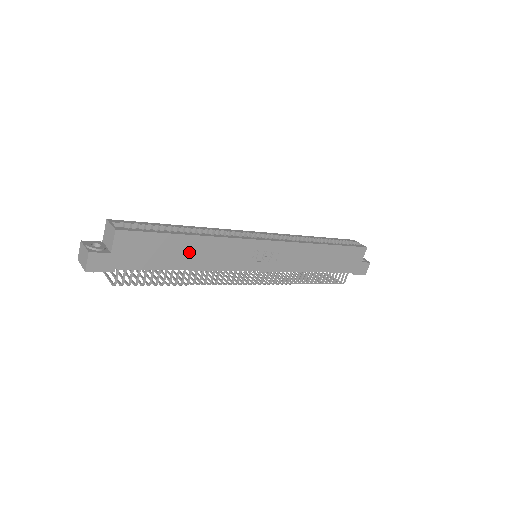
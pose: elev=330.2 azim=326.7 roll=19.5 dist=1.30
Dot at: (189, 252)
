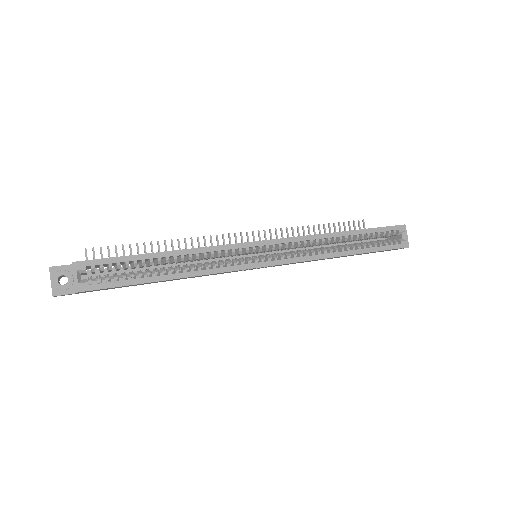
Dot at: occluded
